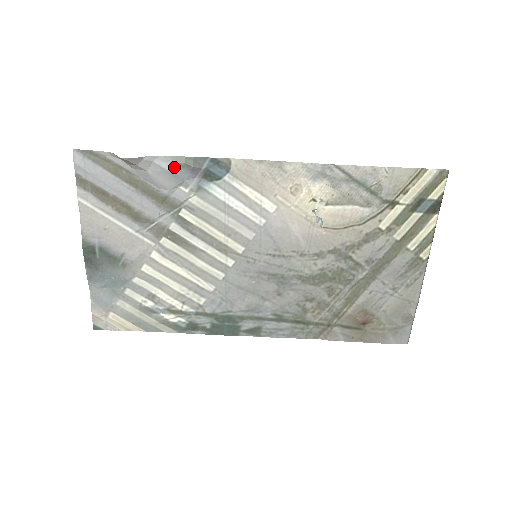
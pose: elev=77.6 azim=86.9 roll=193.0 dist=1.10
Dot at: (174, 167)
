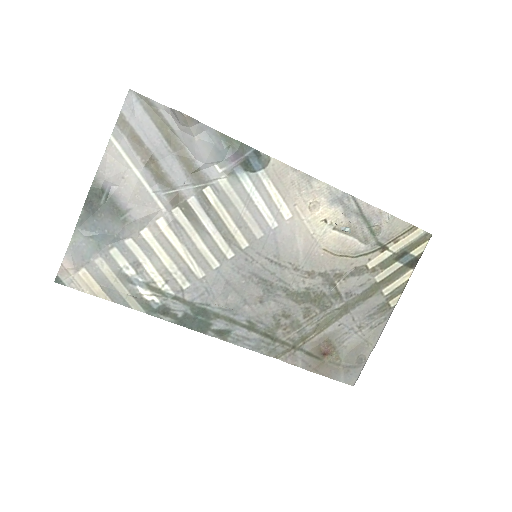
Dot at: (221, 143)
